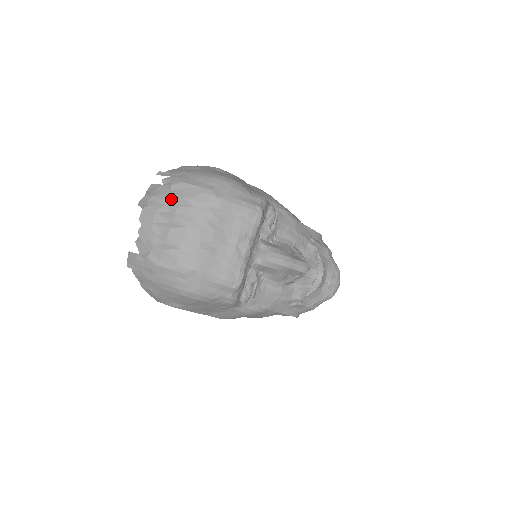
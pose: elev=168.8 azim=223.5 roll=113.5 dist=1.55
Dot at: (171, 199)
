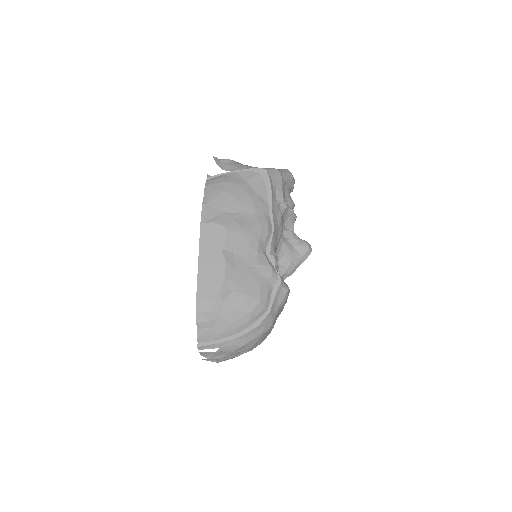
Dot at: occluded
